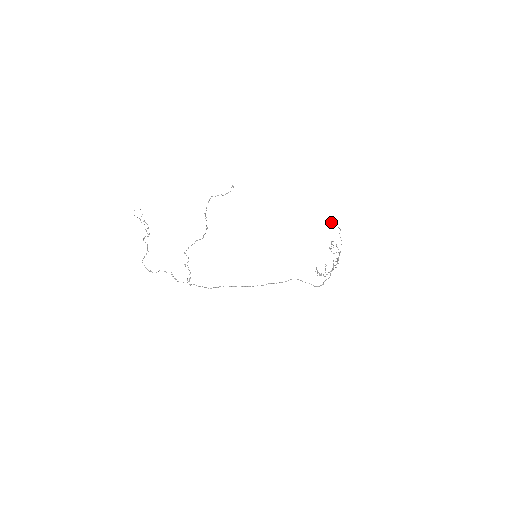
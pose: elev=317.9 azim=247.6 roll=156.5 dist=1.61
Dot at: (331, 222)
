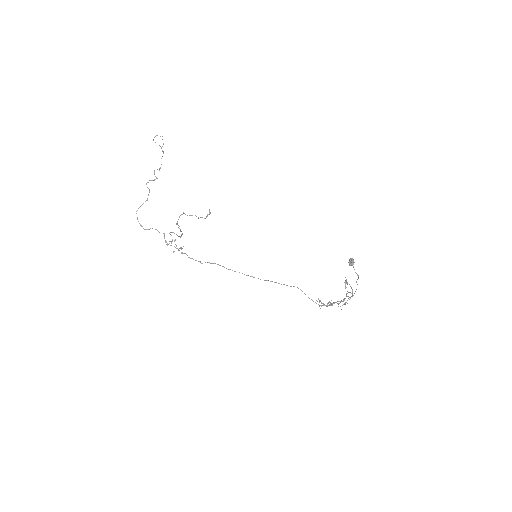
Dot at: (351, 265)
